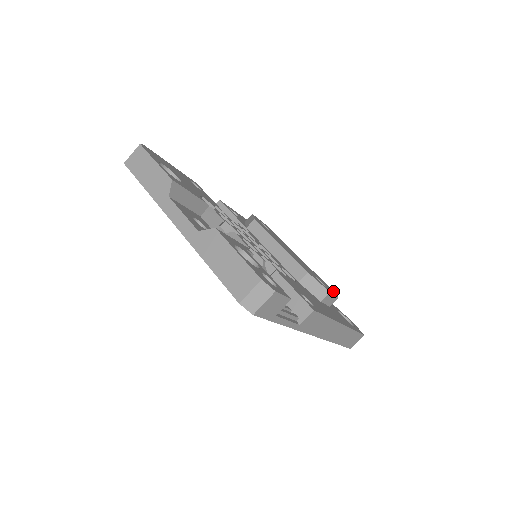
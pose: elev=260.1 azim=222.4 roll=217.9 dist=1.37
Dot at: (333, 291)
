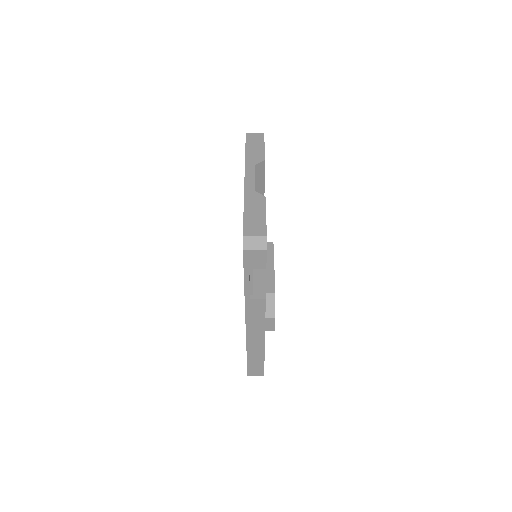
Dot at: occluded
